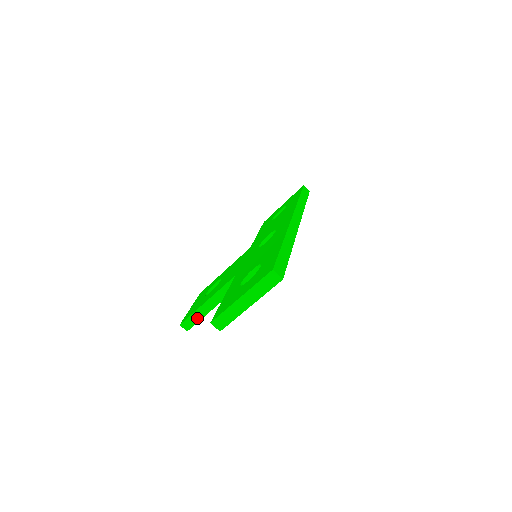
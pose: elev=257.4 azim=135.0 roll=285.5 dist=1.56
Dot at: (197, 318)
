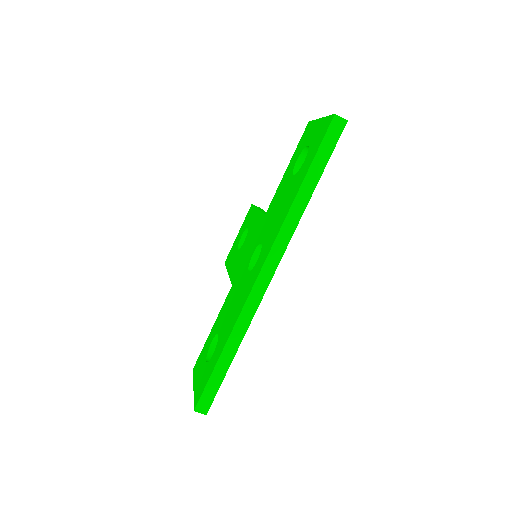
Dot at: occluded
